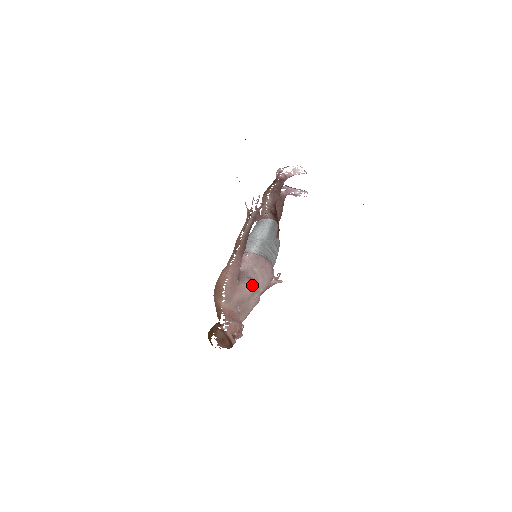
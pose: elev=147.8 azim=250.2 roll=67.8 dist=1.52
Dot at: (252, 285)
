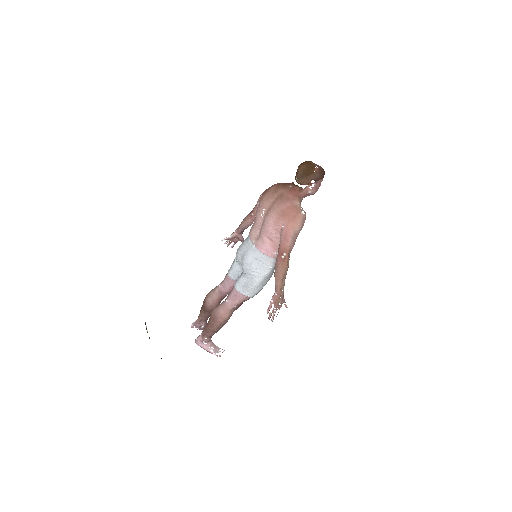
Dot at: occluded
